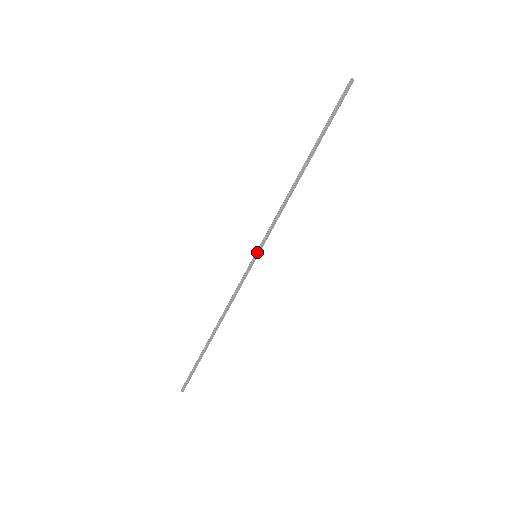
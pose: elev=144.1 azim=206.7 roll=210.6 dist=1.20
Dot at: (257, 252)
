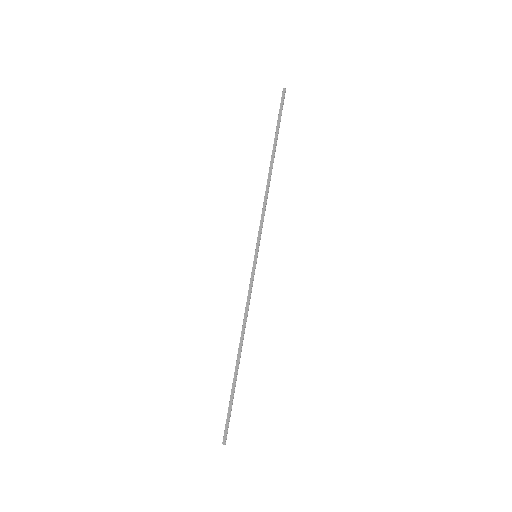
Dot at: (255, 251)
